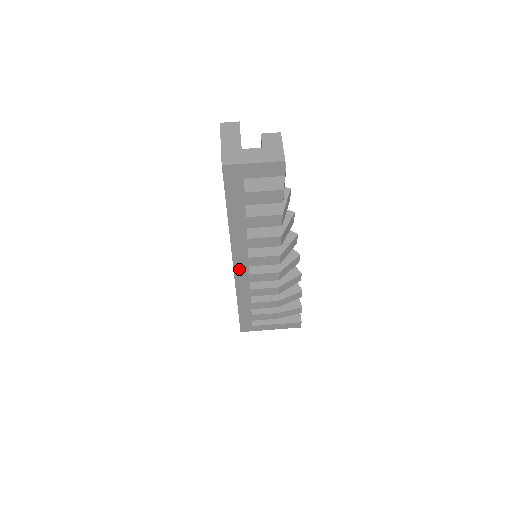
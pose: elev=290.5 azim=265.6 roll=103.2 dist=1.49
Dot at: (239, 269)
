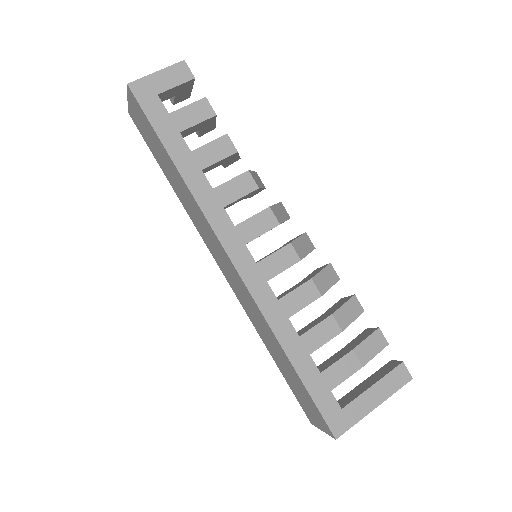
Dot at: (237, 256)
